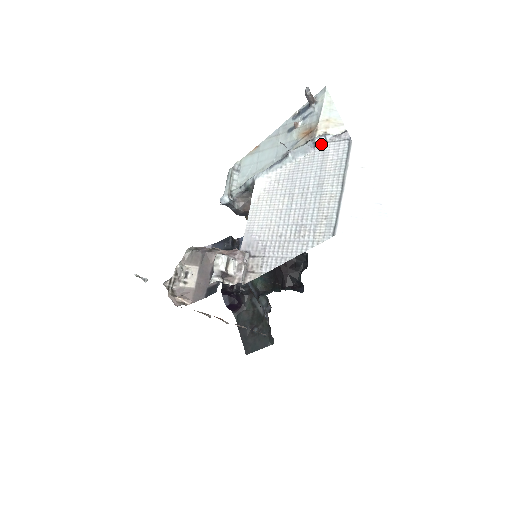
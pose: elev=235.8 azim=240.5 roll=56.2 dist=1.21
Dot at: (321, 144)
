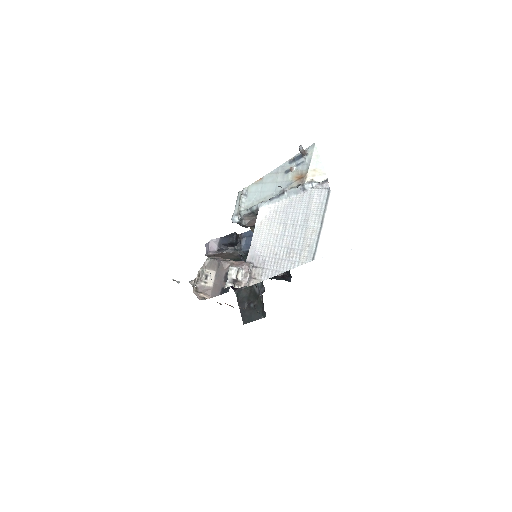
Dot at: (309, 189)
